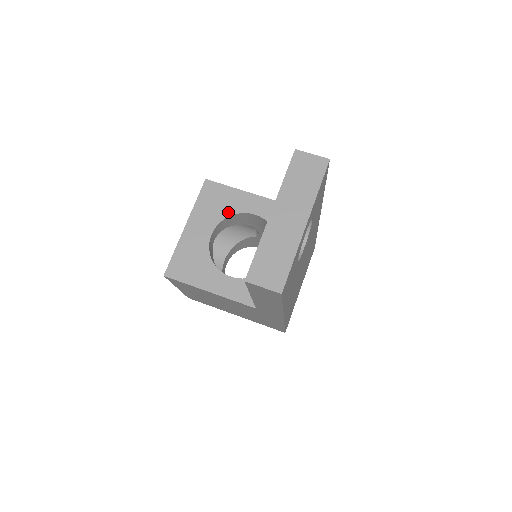
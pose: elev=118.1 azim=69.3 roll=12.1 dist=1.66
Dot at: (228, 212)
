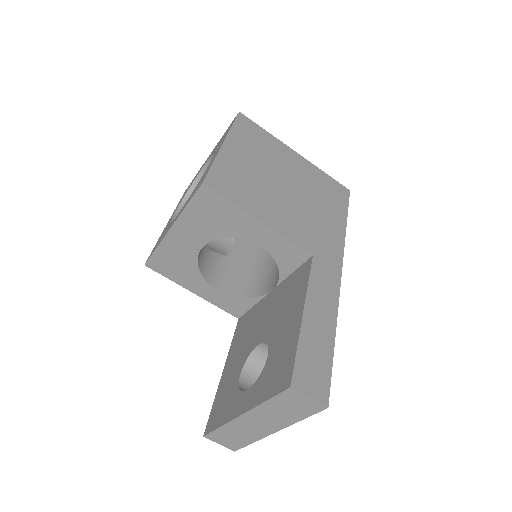
Dot at: (227, 233)
